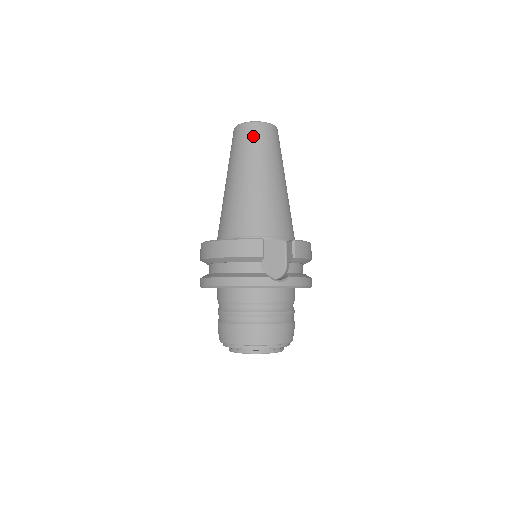
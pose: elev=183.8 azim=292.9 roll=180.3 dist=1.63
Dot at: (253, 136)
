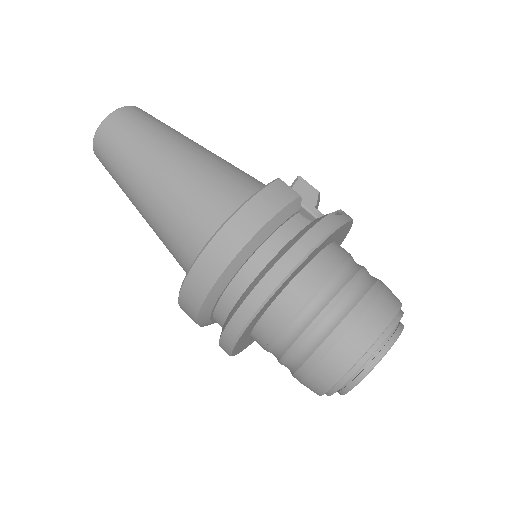
Dot at: (135, 118)
